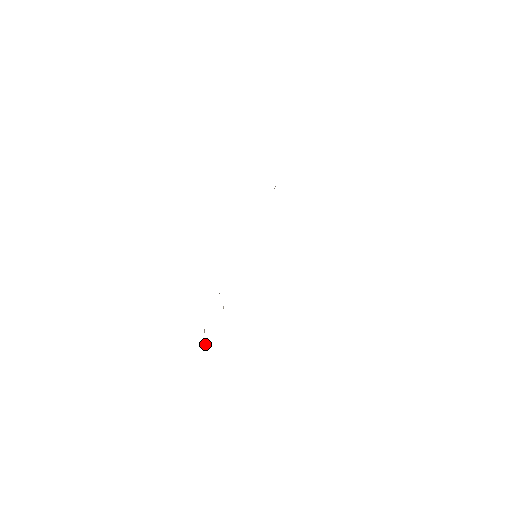
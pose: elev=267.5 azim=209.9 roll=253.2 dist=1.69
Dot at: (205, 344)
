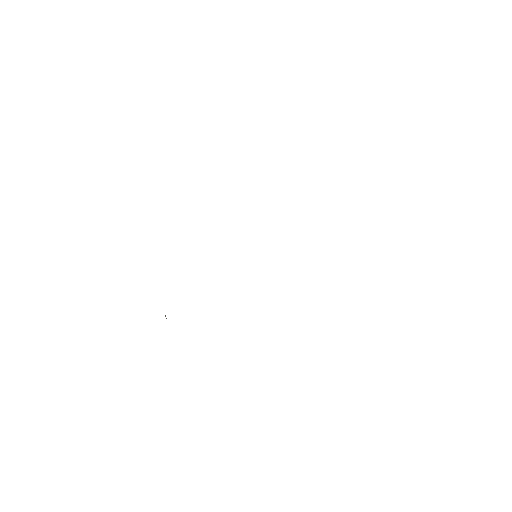
Dot at: occluded
